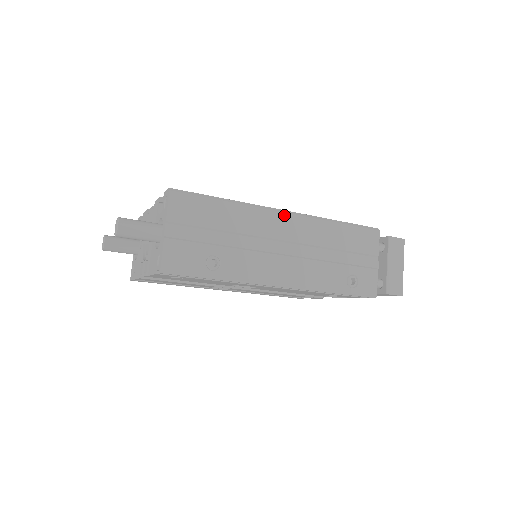
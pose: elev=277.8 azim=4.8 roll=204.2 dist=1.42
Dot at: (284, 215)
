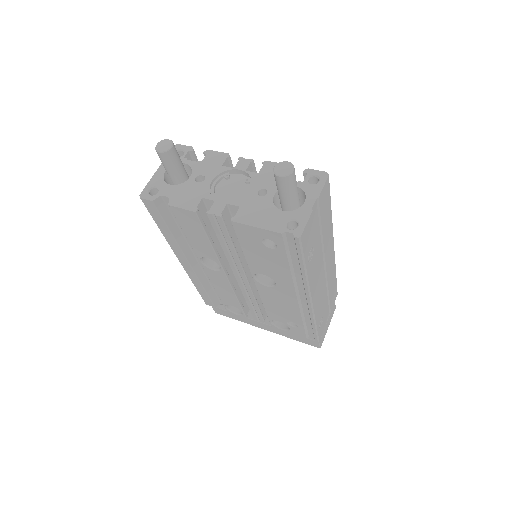
Dot at: (333, 247)
